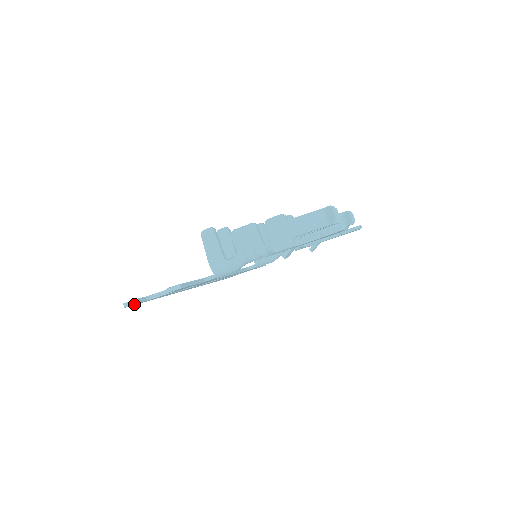
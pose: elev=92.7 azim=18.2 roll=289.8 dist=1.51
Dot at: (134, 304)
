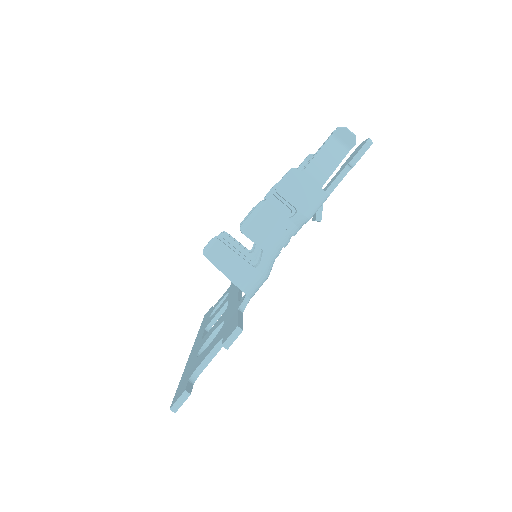
Dot at: (185, 399)
